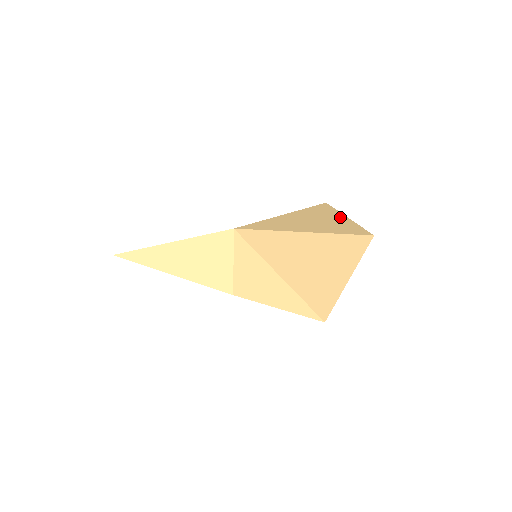
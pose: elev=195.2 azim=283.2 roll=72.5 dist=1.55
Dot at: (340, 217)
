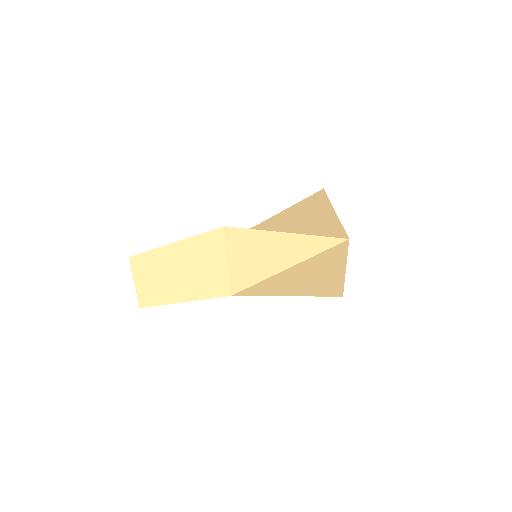
Dot at: occluded
